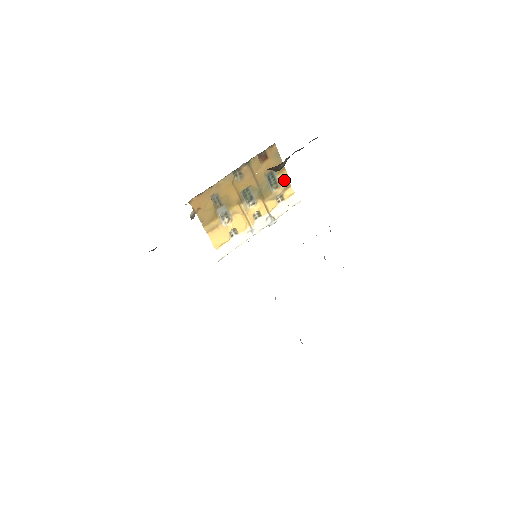
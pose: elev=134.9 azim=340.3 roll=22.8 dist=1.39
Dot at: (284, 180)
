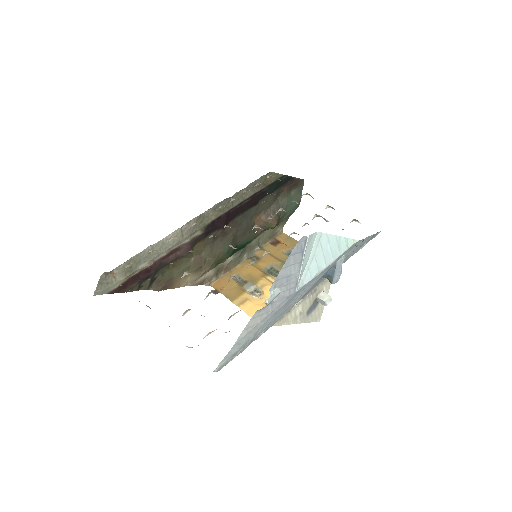
Dot at: occluded
